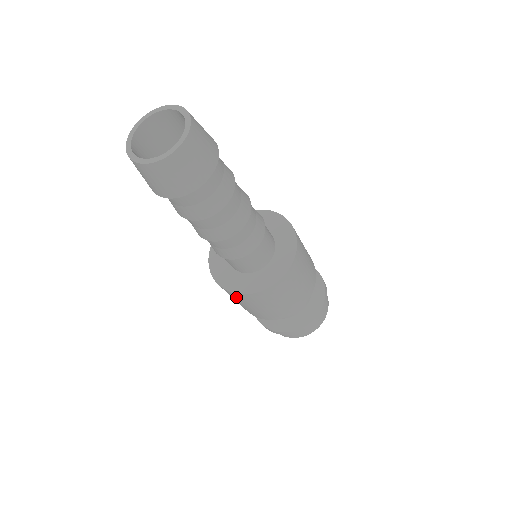
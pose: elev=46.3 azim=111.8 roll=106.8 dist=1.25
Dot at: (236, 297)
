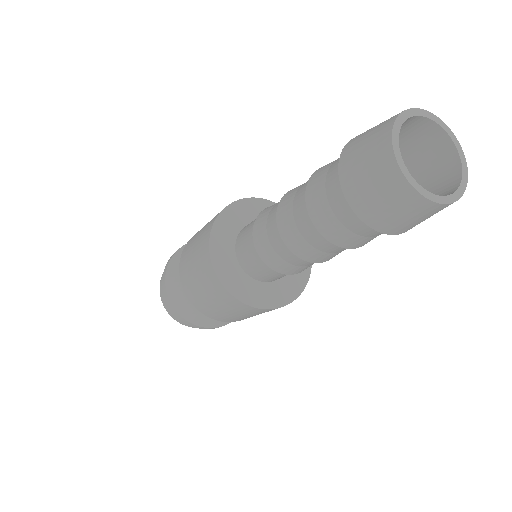
Dot at: (233, 304)
